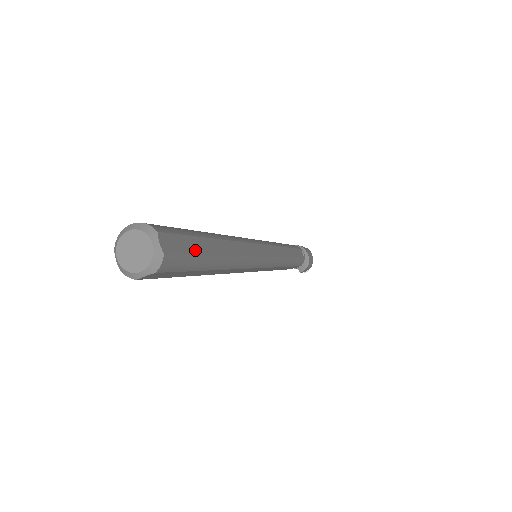
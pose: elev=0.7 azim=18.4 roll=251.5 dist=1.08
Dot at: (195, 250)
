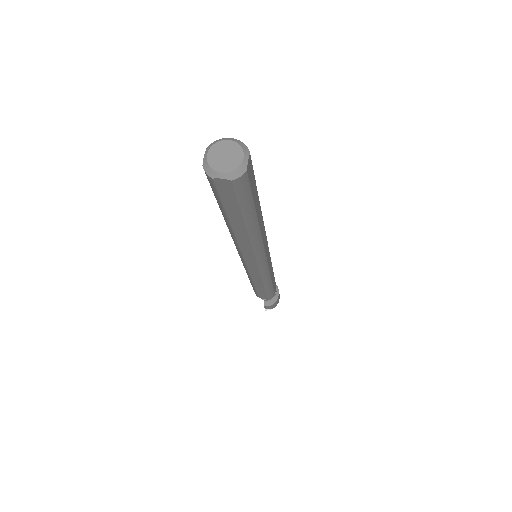
Dot at: (253, 193)
